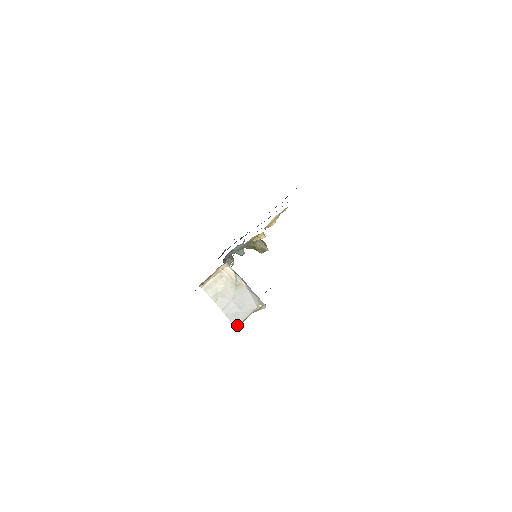
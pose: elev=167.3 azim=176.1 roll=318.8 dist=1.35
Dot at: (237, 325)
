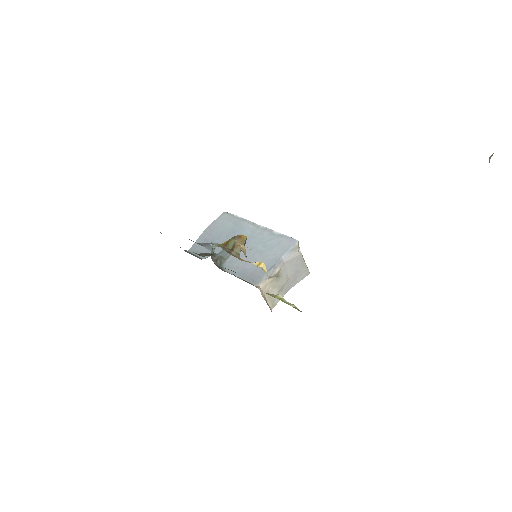
Dot at: (309, 272)
